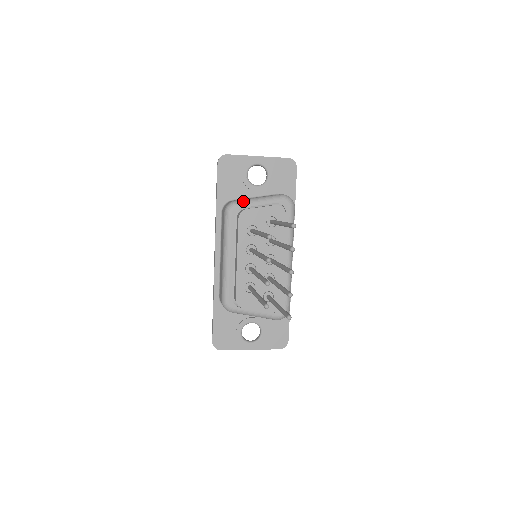
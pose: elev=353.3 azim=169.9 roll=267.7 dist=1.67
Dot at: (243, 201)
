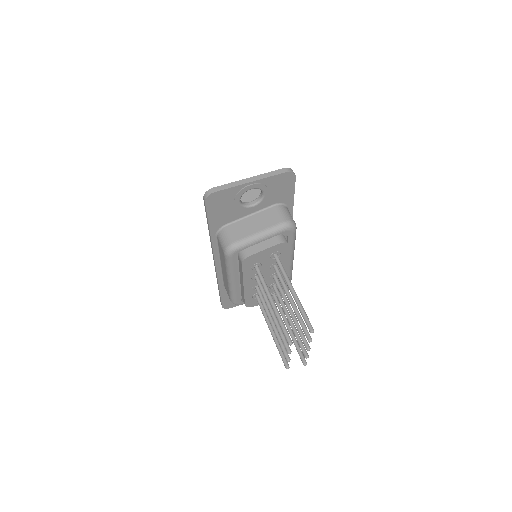
Dot at: (243, 243)
